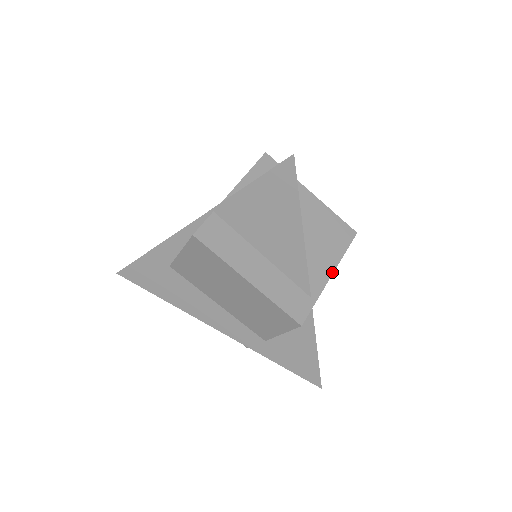
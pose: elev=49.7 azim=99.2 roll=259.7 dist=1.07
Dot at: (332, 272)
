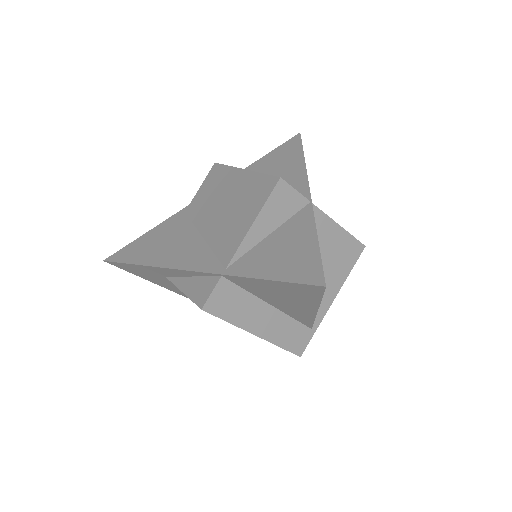
Dot at: (334, 297)
